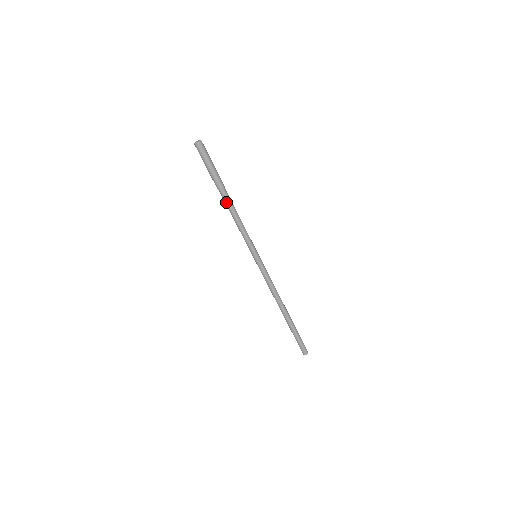
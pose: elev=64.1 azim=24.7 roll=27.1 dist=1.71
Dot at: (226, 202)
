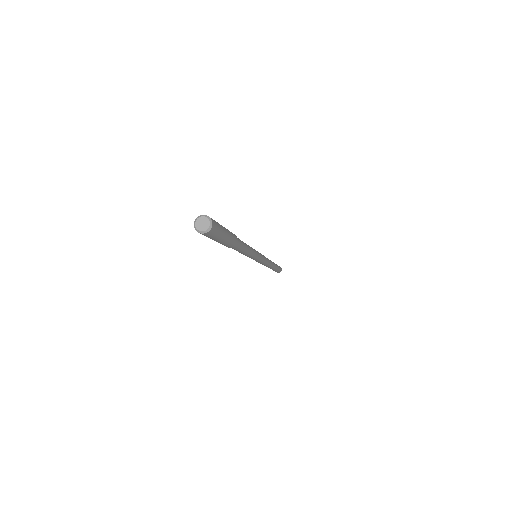
Dot at: (237, 250)
